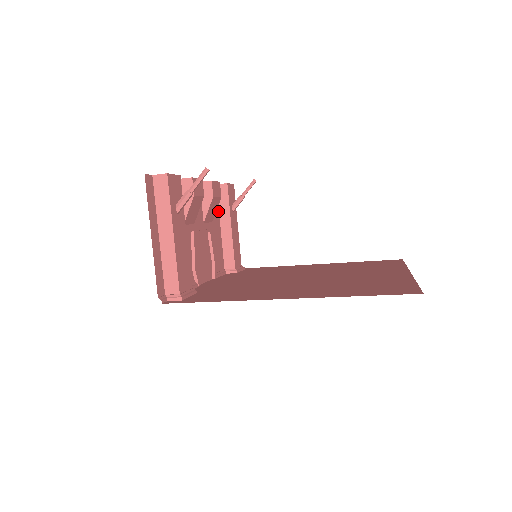
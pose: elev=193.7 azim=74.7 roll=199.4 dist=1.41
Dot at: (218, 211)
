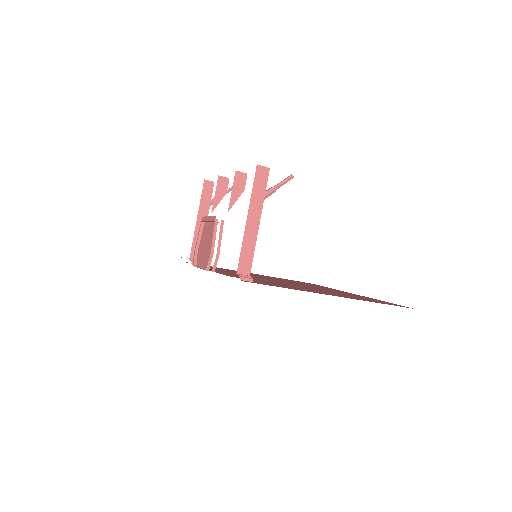
Dot at: (200, 204)
